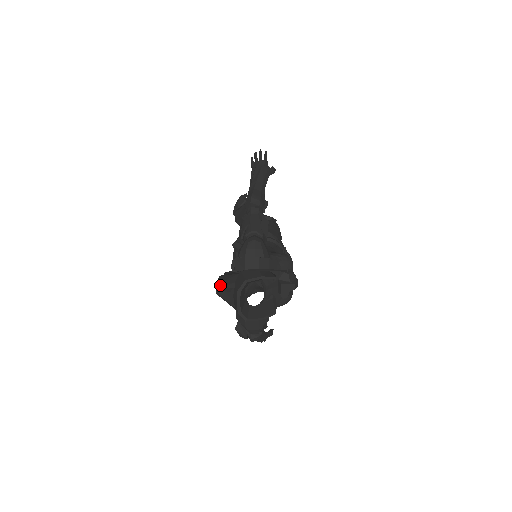
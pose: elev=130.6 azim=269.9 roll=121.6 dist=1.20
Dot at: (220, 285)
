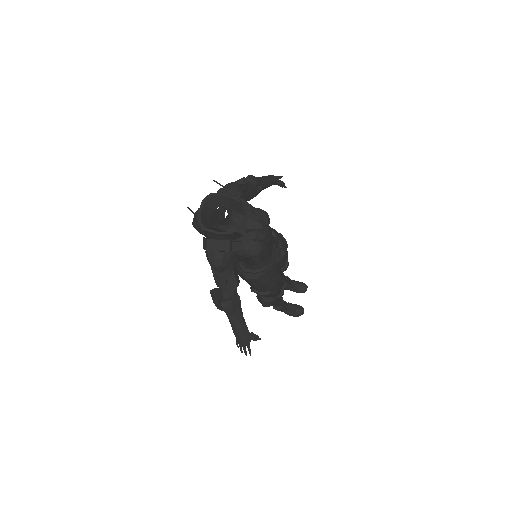
Dot at: occluded
